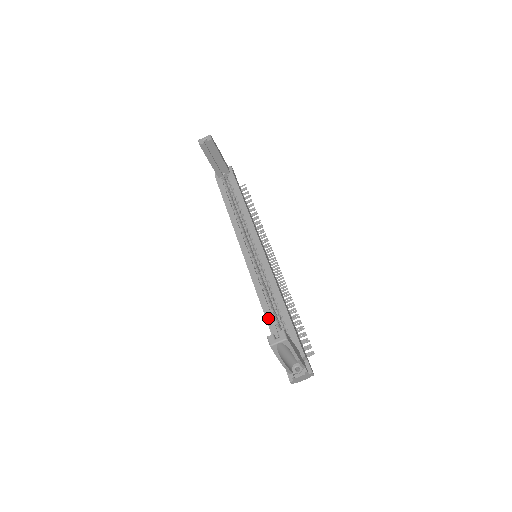
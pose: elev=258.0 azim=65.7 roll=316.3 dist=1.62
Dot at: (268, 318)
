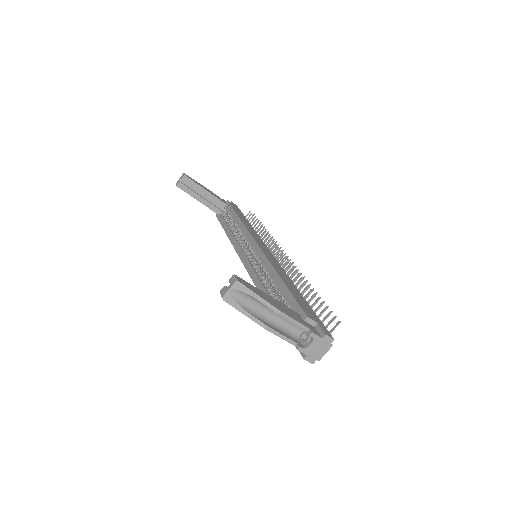
Dot at: occluded
